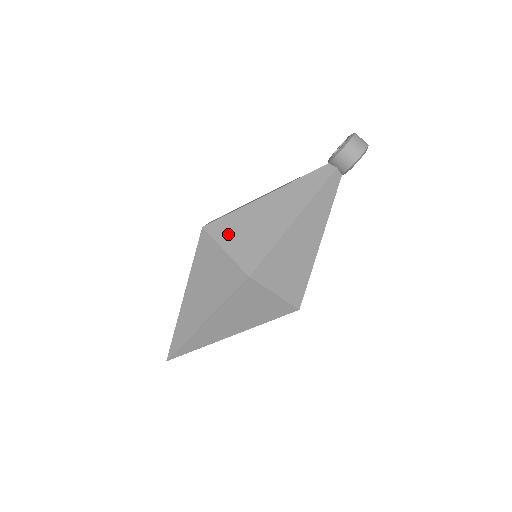
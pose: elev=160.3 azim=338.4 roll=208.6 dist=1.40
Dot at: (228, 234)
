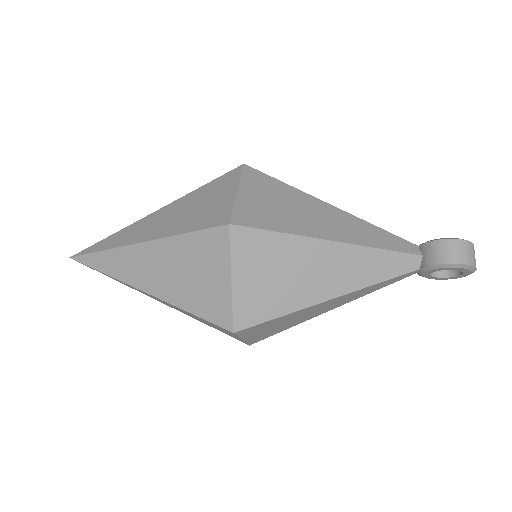
Dot at: (258, 187)
